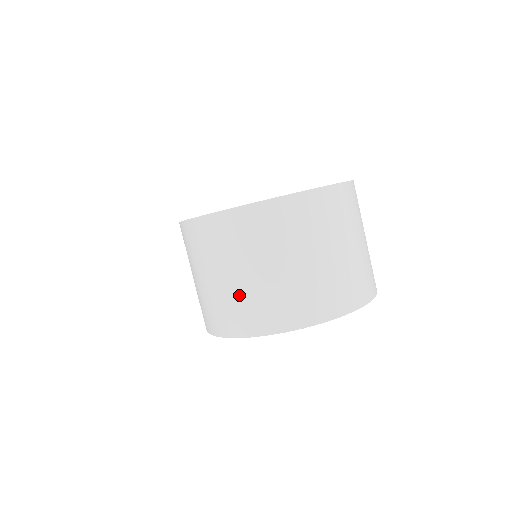
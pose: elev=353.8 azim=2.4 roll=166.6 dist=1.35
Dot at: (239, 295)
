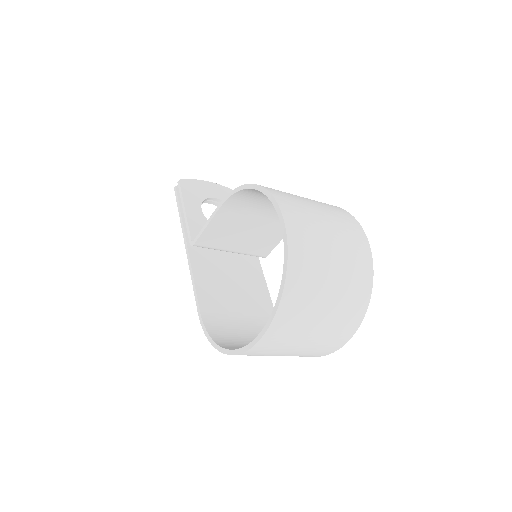
Dot at: occluded
